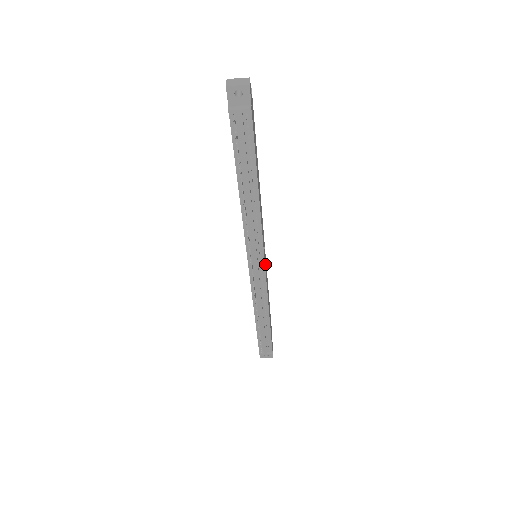
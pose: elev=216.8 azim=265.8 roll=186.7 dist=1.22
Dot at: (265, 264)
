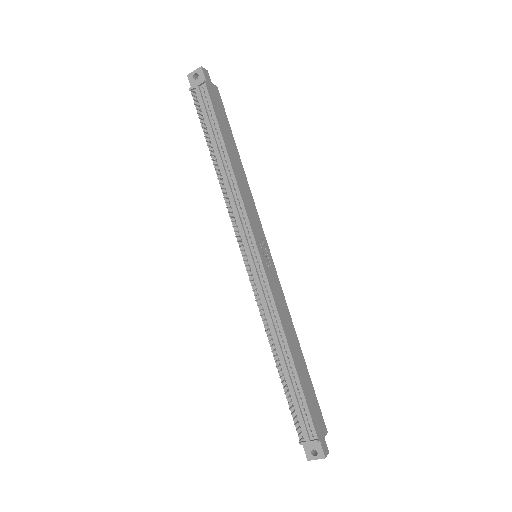
Dot at: (268, 267)
